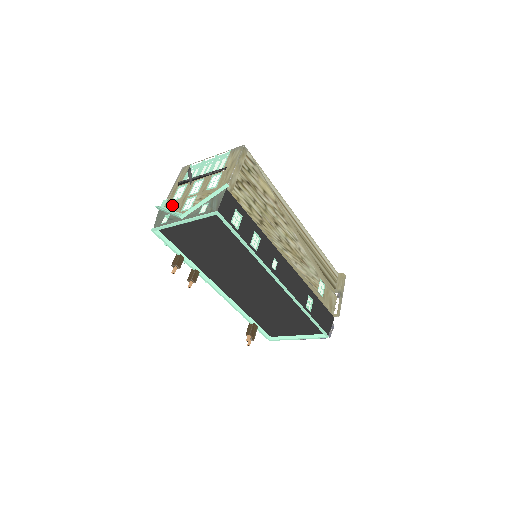
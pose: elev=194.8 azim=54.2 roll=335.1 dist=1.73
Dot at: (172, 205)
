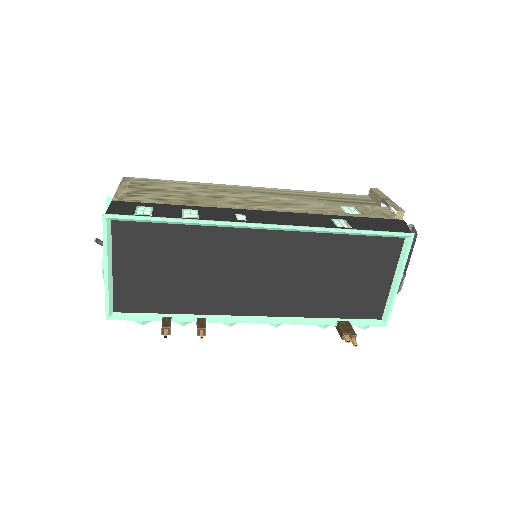
Dot at: occluded
